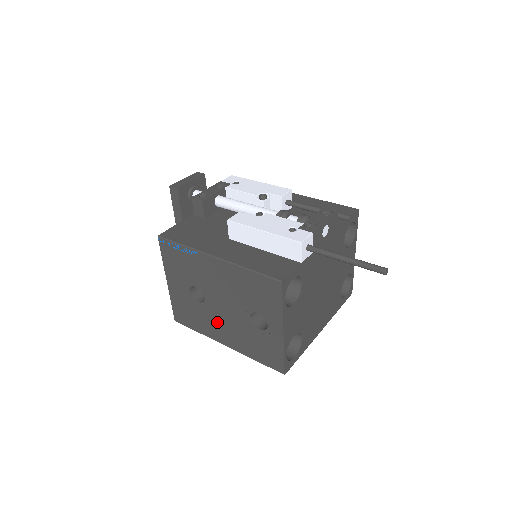
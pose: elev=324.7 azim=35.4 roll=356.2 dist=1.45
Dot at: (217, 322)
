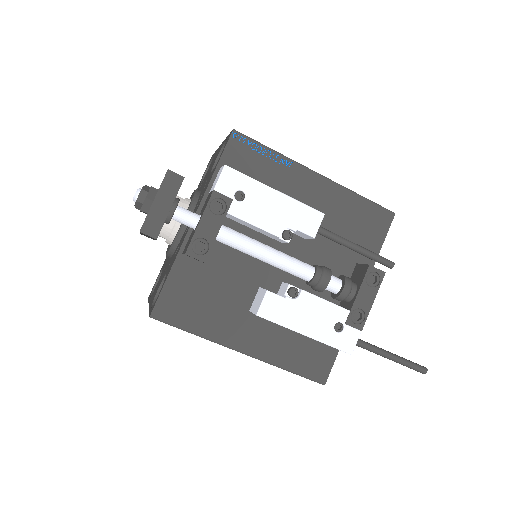
Dot at: occluded
